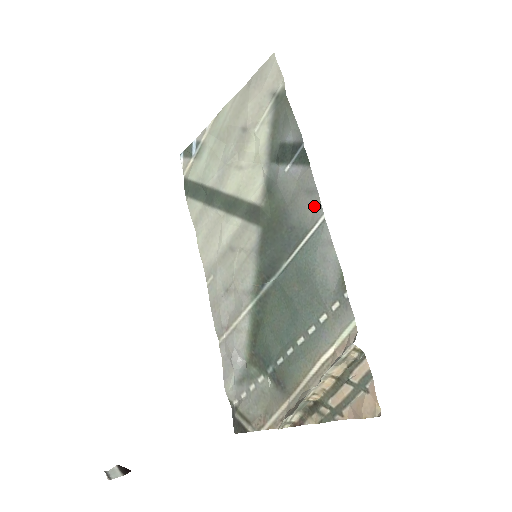
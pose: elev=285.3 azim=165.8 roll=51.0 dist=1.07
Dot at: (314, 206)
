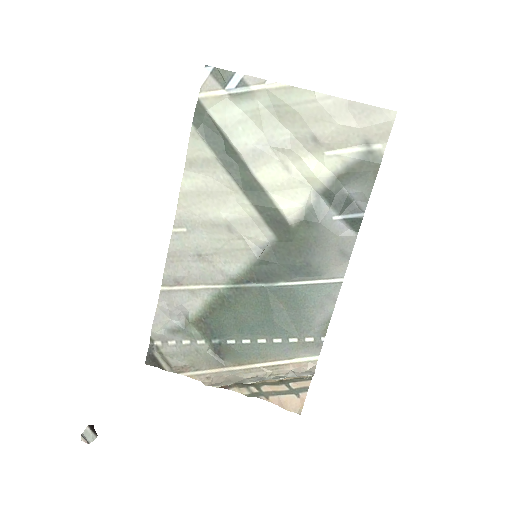
Dot at: (339, 266)
